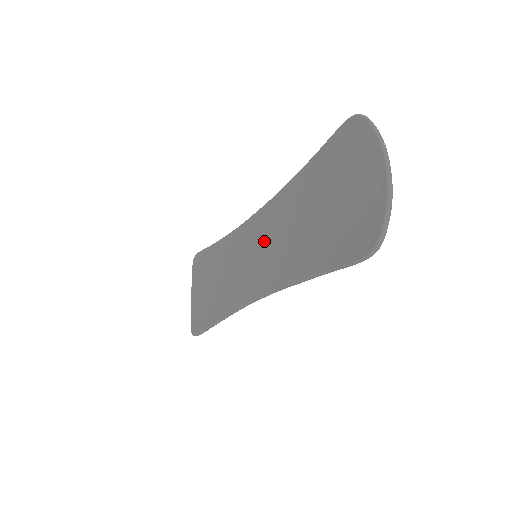
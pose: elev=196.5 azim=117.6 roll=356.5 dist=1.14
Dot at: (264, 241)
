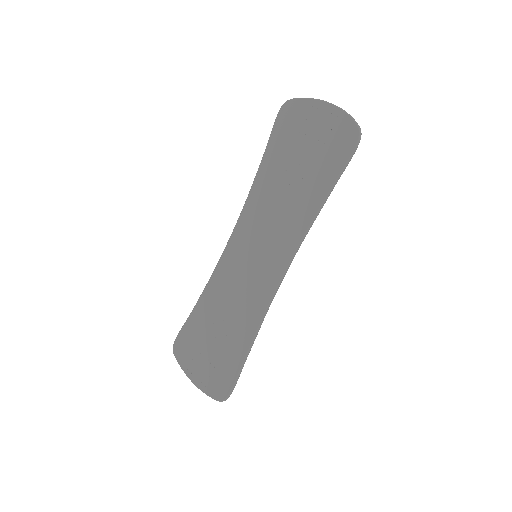
Dot at: (258, 236)
